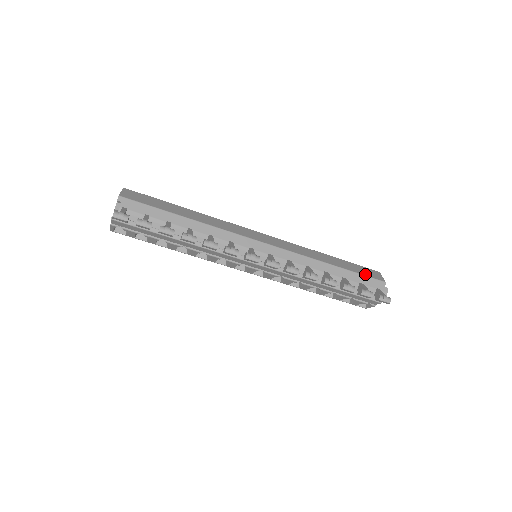
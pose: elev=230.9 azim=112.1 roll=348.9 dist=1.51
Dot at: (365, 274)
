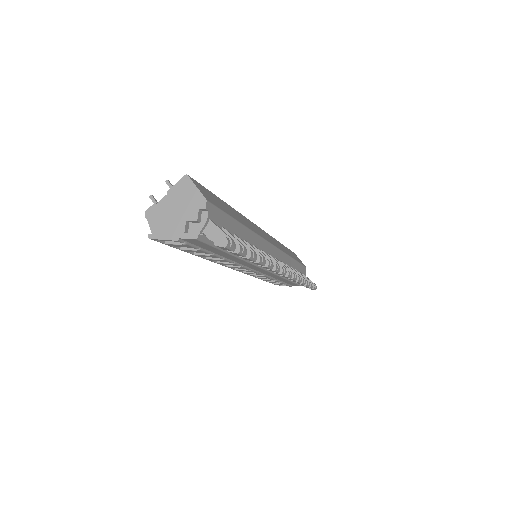
Dot at: (300, 262)
